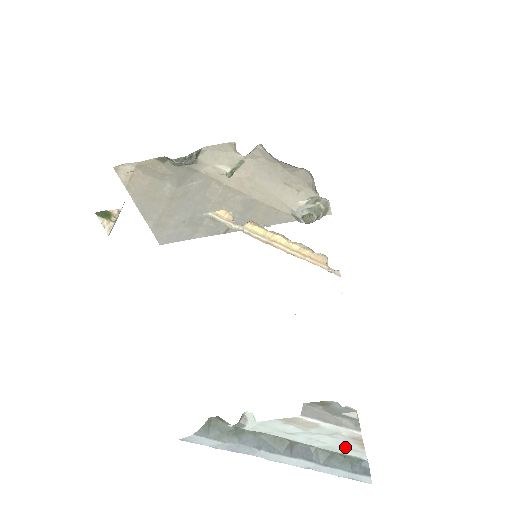
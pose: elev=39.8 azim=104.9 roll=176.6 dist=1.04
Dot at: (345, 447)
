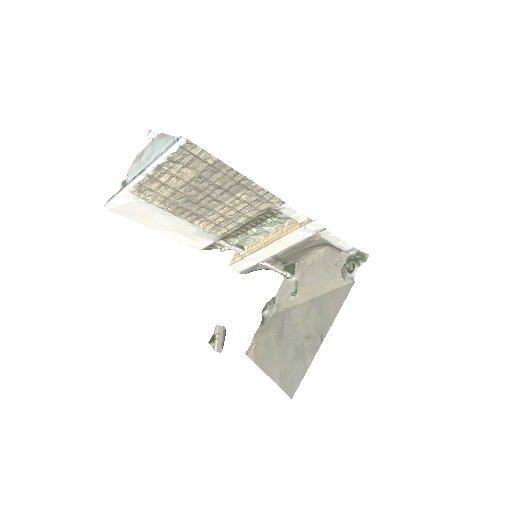
Dot at: (161, 144)
